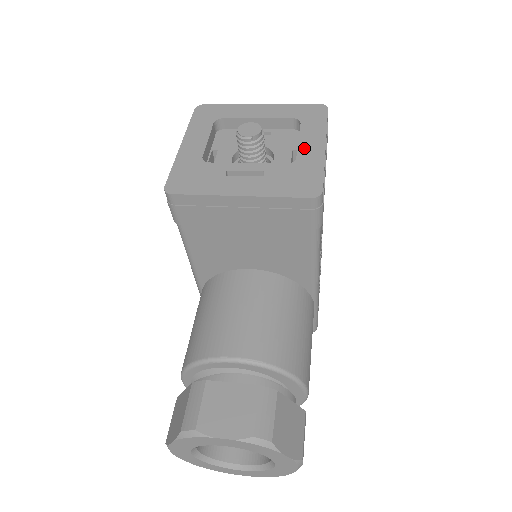
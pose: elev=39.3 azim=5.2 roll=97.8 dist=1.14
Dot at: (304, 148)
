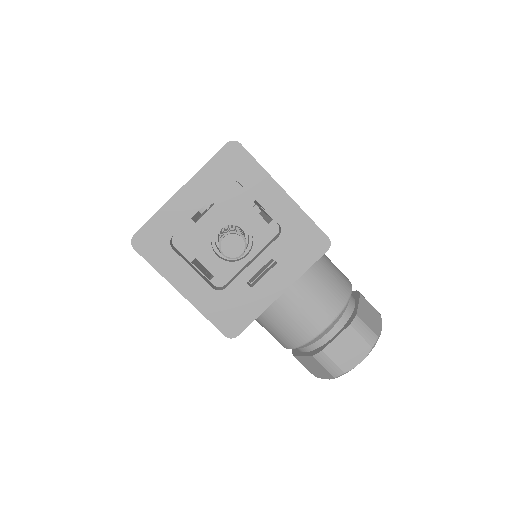
Dot at: (273, 209)
